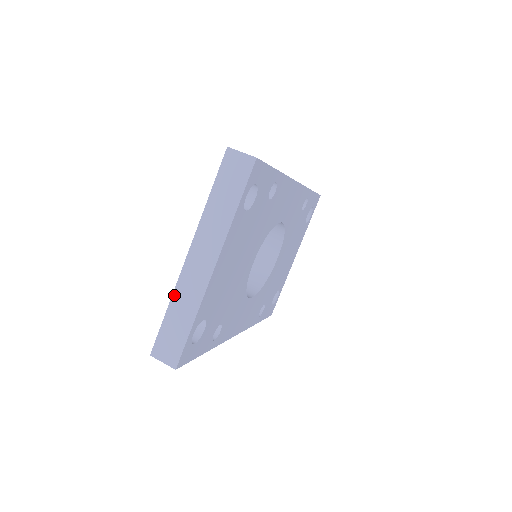
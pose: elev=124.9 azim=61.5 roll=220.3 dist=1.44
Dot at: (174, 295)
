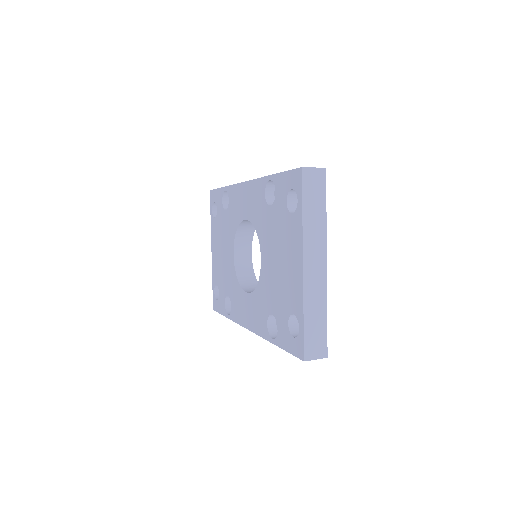
Dot at: (305, 303)
